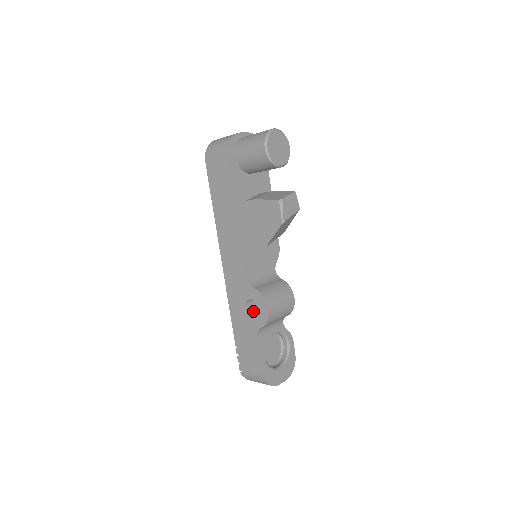
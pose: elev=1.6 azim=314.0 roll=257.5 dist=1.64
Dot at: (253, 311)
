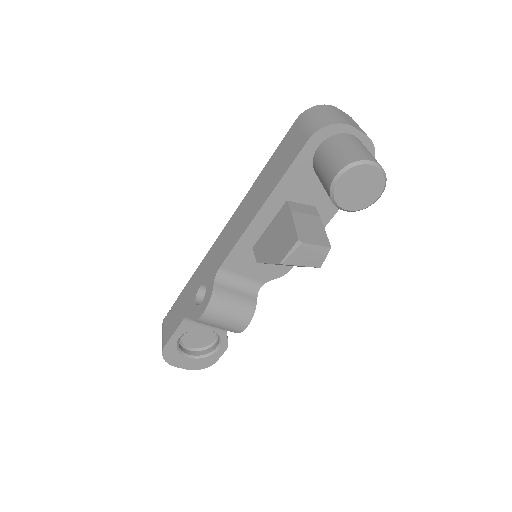
Dot at: occluded
